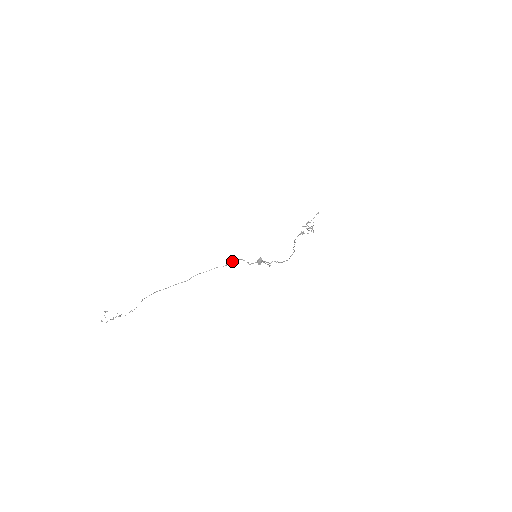
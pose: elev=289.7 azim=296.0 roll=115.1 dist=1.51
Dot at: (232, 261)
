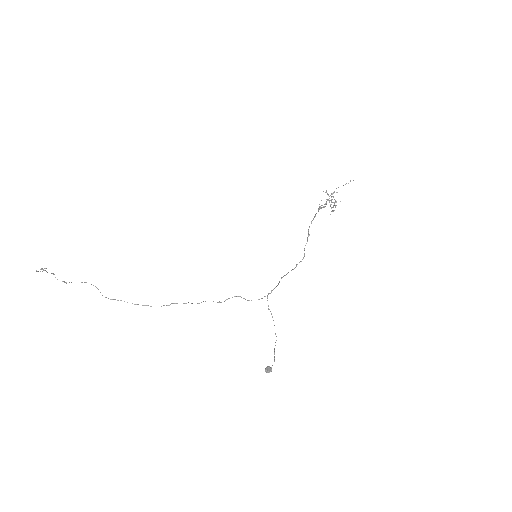
Dot at: occluded
